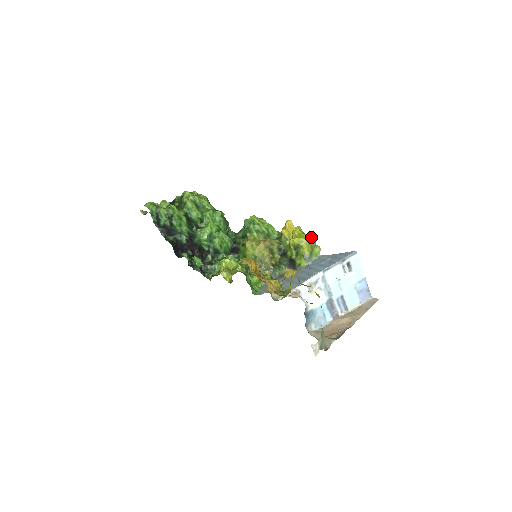
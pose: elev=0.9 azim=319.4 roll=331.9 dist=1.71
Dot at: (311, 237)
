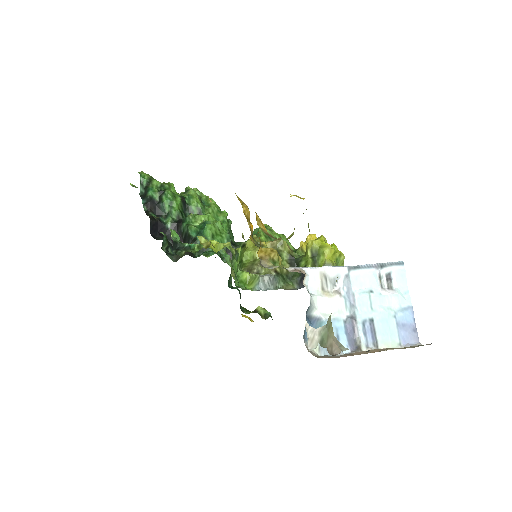
Dot at: occluded
